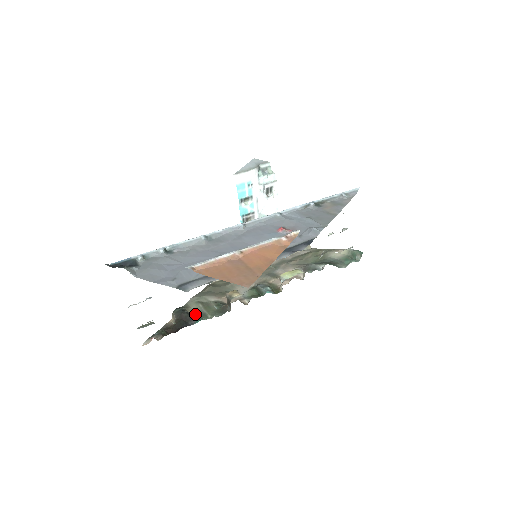
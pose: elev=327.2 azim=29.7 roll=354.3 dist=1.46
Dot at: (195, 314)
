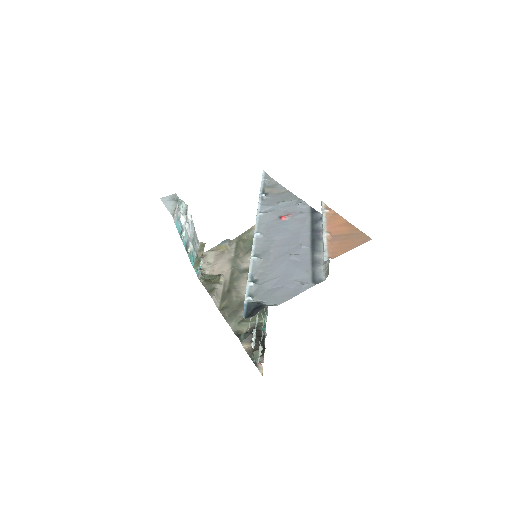
Dot at: (254, 328)
